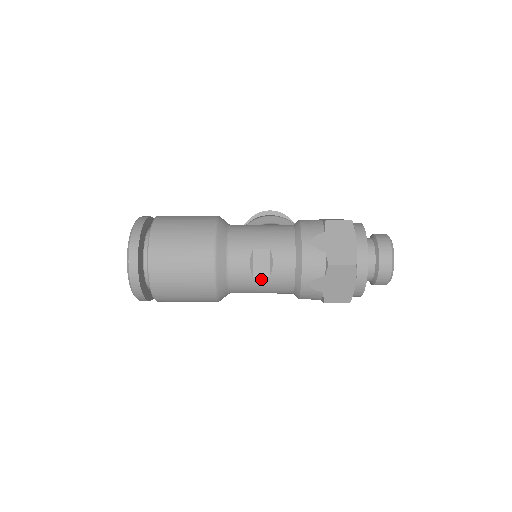
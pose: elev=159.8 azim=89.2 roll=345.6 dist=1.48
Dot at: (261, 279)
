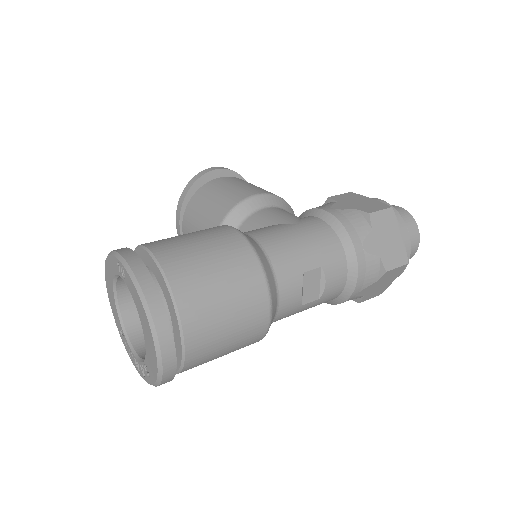
Dot at: (309, 304)
